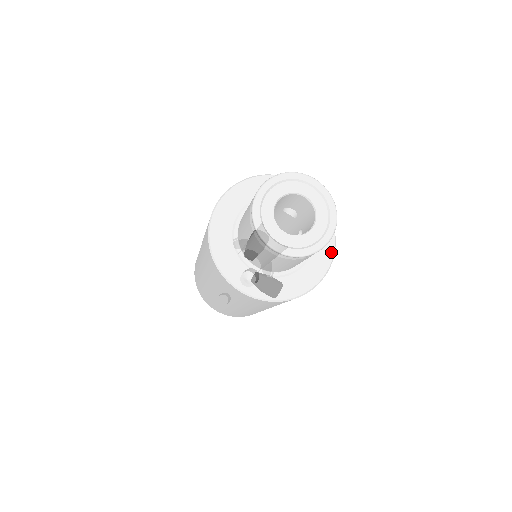
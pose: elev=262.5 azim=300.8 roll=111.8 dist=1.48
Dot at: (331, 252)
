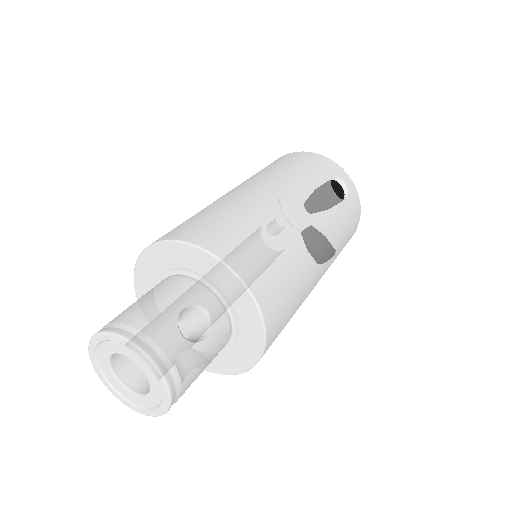
Dot at: (250, 363)
